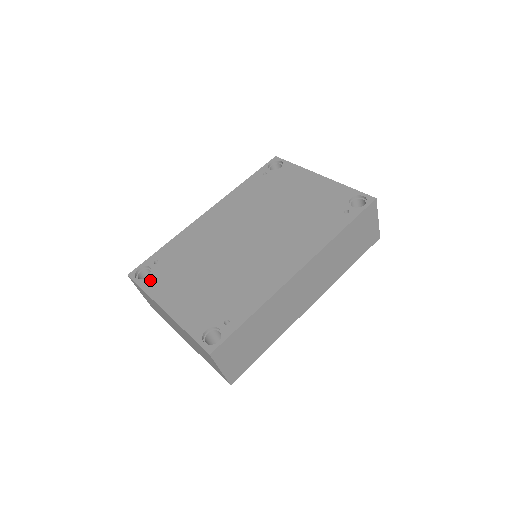
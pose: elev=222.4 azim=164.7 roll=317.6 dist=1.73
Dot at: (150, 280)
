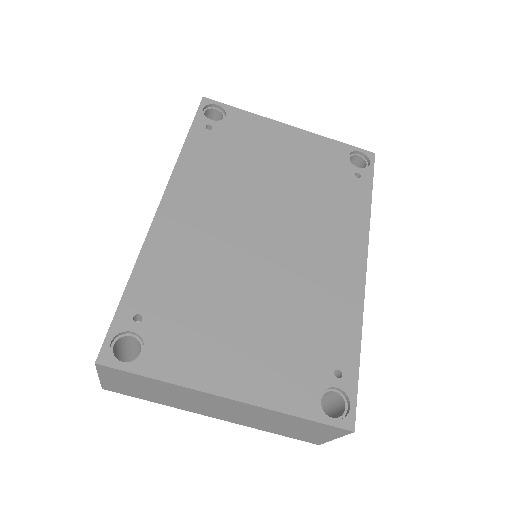
Dot at: (156, 356)
